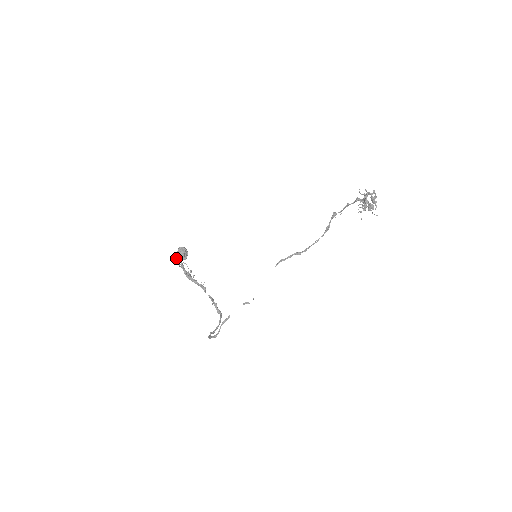
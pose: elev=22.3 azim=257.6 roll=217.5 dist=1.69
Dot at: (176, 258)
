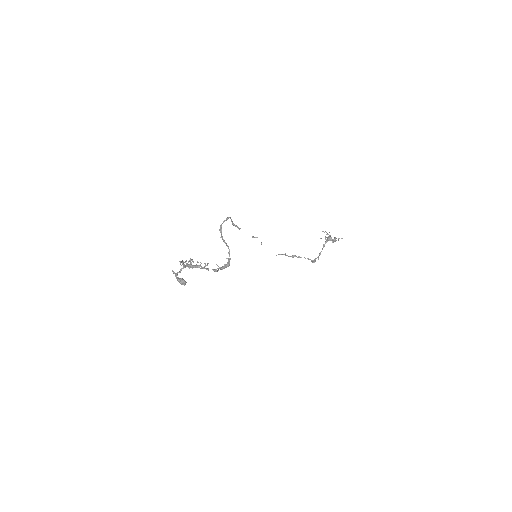
Dot at: (176, 274)
